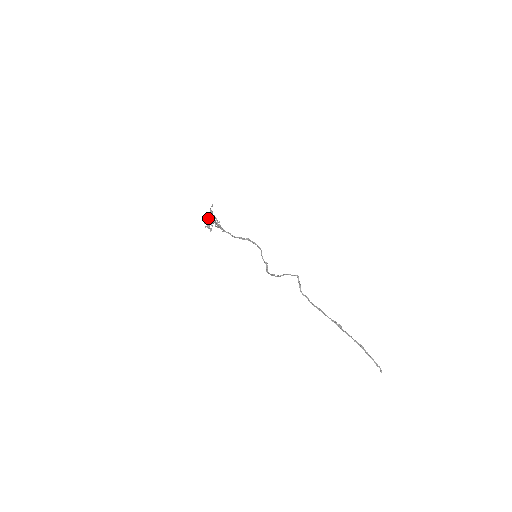
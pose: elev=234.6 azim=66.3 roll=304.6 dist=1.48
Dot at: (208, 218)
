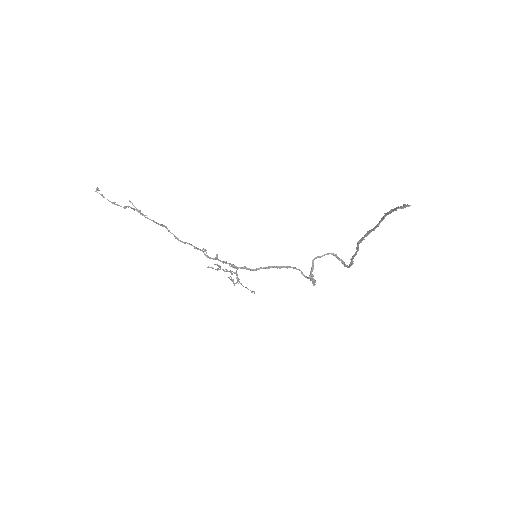
Dot at: occluded
